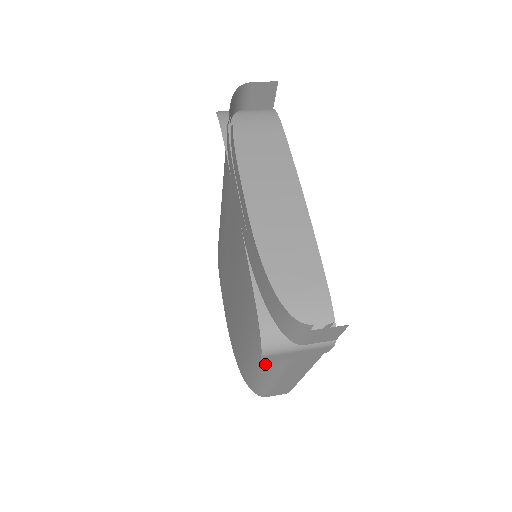
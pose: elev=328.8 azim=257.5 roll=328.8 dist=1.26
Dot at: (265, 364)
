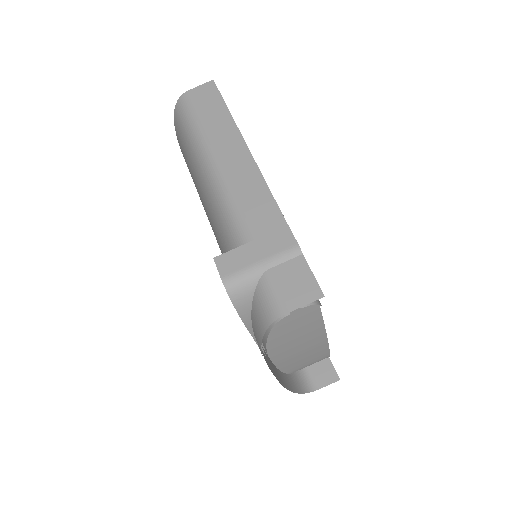
Dot at: occluded
